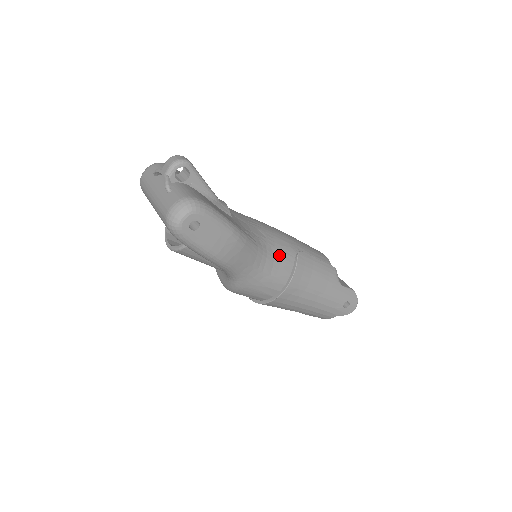
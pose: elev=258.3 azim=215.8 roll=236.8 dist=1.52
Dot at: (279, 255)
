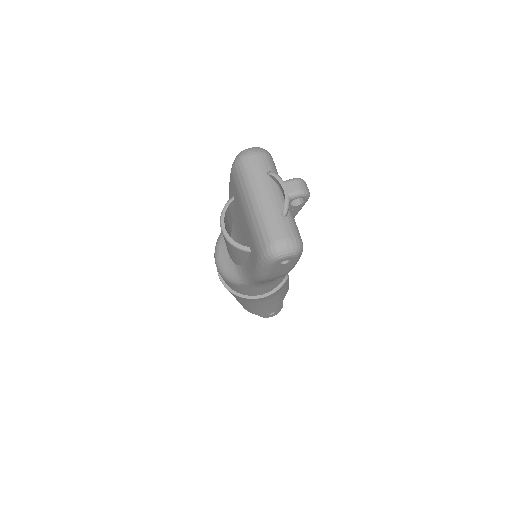
Dot at: occluded
